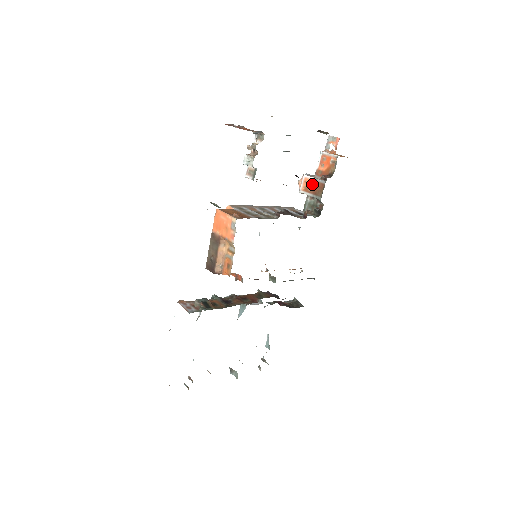
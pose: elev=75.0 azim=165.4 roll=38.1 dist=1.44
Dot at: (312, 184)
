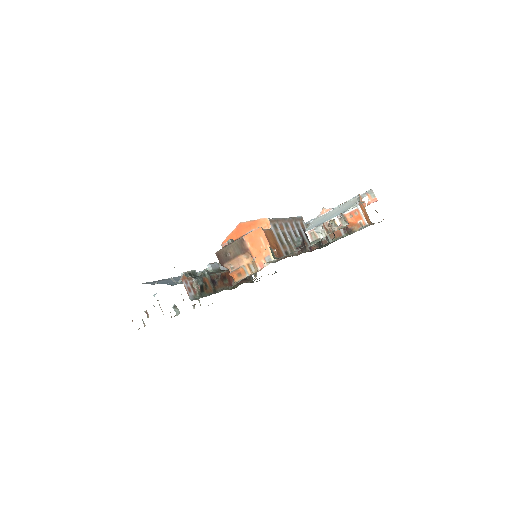
Dot at: occluded
